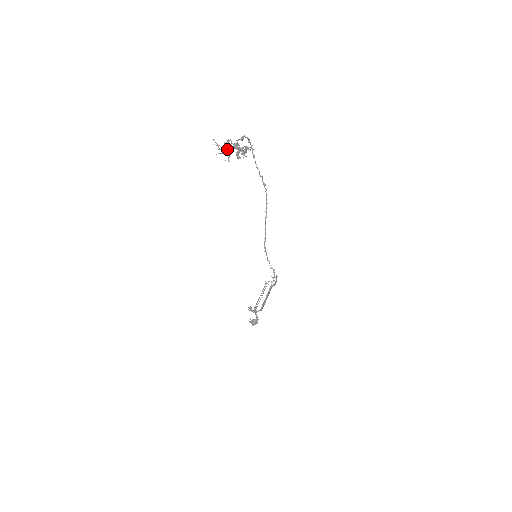
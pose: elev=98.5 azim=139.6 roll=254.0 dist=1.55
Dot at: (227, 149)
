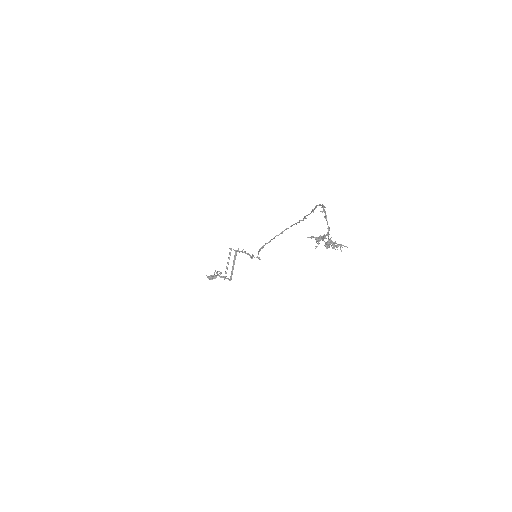
Dot at: (325, 245)
